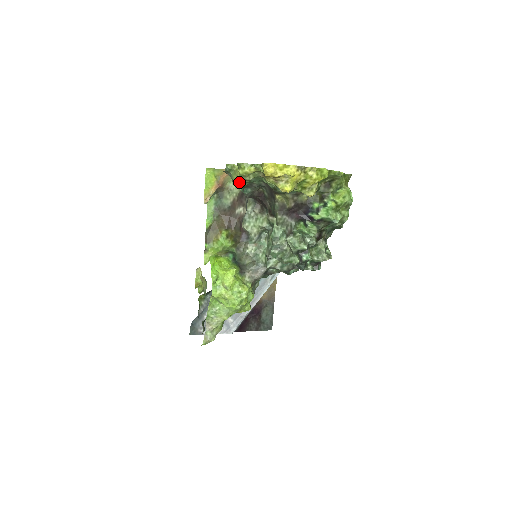
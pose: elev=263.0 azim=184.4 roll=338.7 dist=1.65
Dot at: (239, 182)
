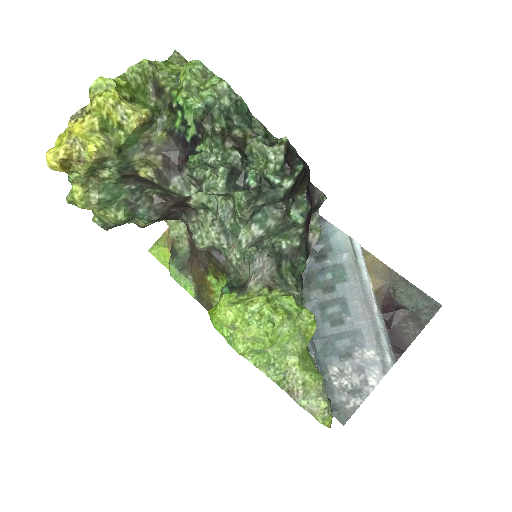
Dot at: (113, 217)
